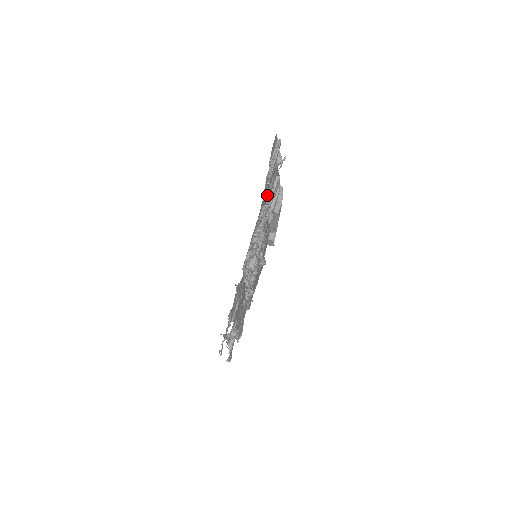
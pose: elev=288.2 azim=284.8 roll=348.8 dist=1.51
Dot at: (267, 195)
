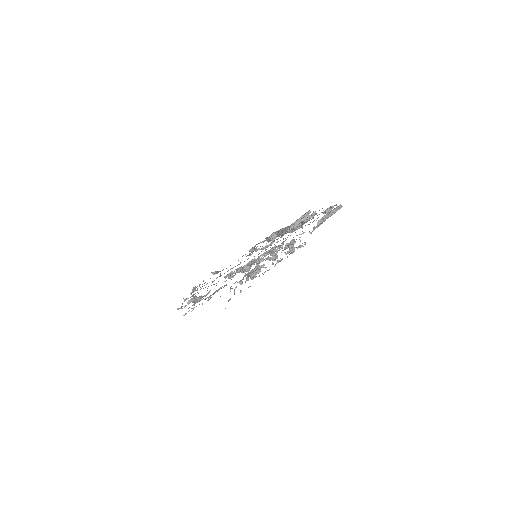
Dot at: occluded
